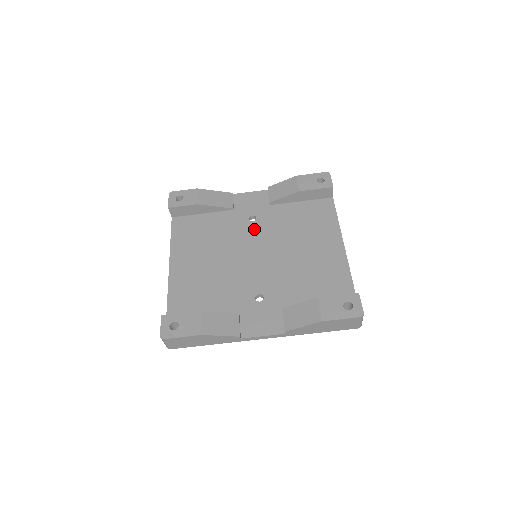
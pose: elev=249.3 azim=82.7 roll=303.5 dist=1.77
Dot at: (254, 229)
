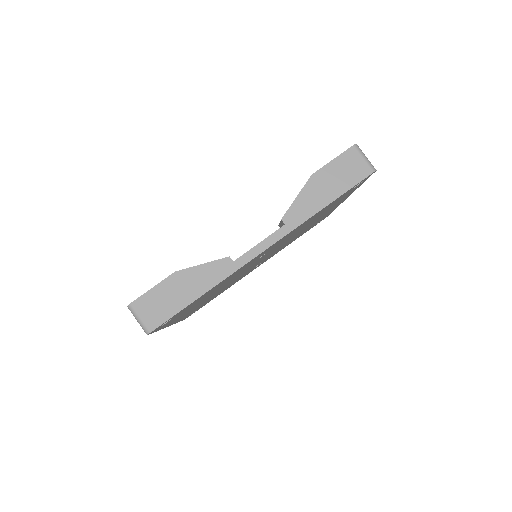
Dot at: occluded
